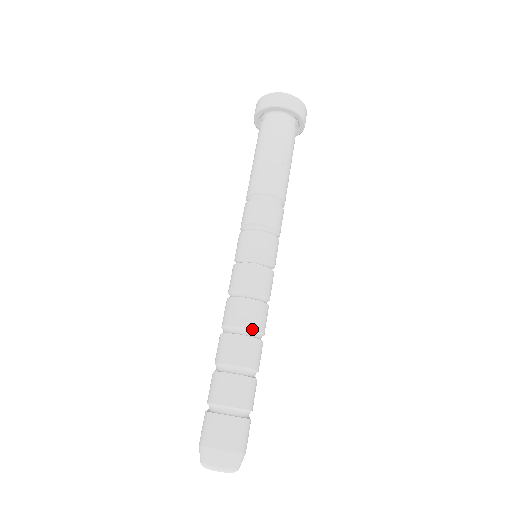
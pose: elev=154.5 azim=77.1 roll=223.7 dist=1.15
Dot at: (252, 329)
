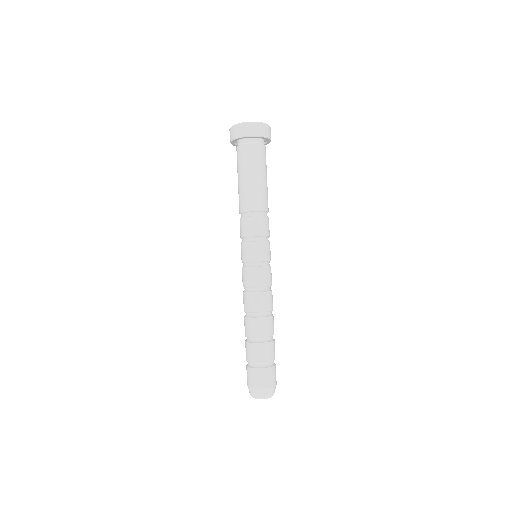
Dot at: (268, 311)
